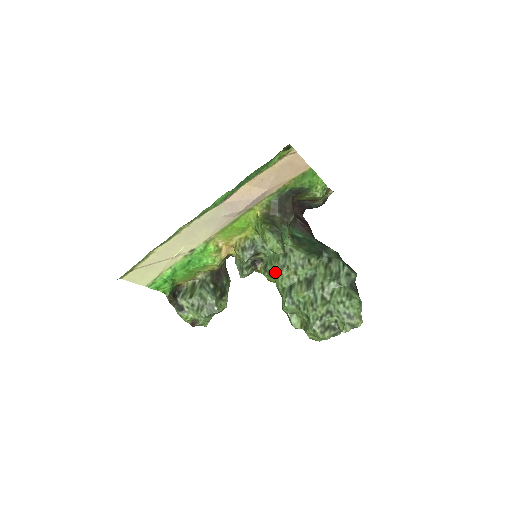
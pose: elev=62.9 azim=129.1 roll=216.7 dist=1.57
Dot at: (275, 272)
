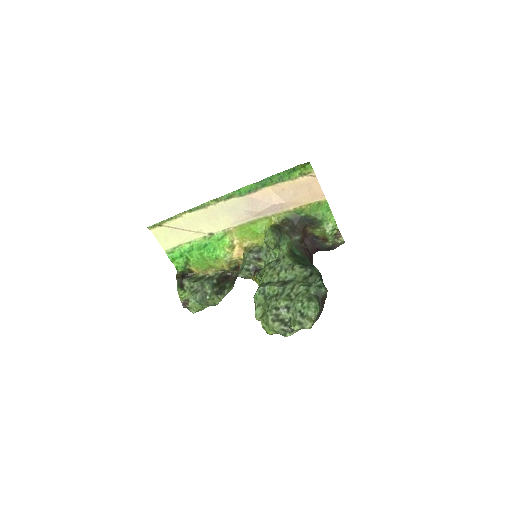
Dot at: occluded
